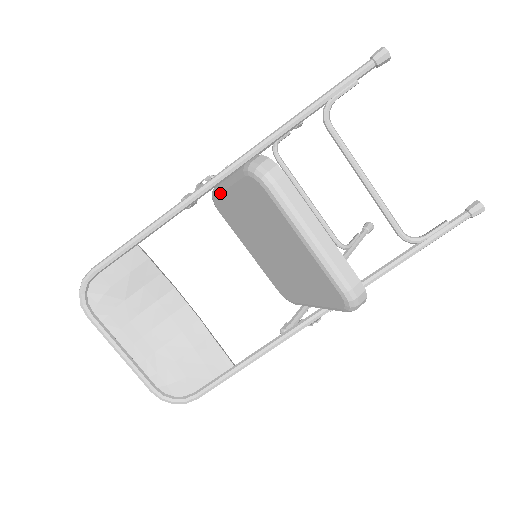
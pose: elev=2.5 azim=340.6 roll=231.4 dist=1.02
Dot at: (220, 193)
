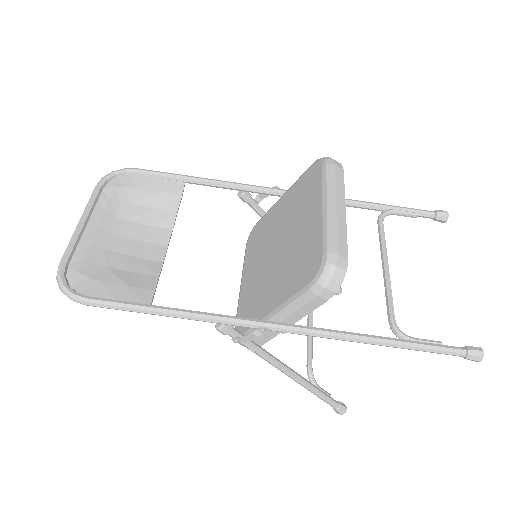
Dot at: (268, 212)
